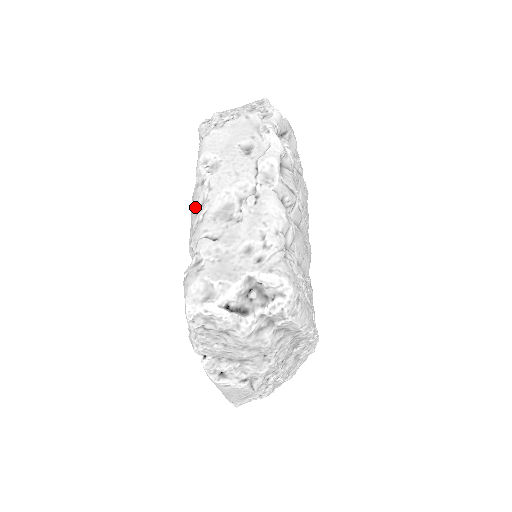
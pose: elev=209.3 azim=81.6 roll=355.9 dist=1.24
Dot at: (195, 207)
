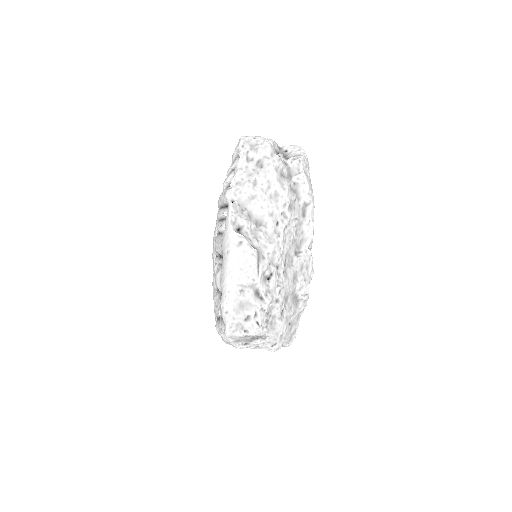
Dot at: occluded
